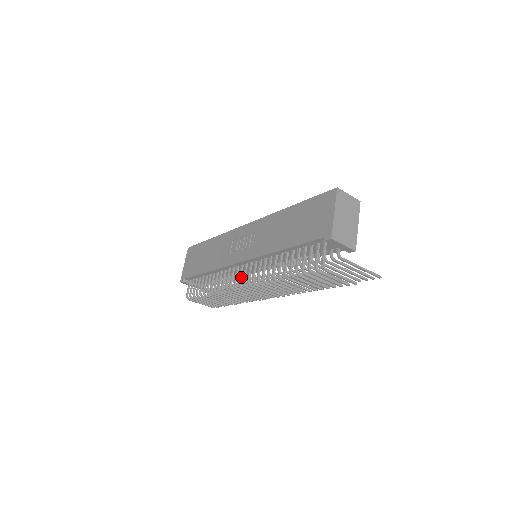
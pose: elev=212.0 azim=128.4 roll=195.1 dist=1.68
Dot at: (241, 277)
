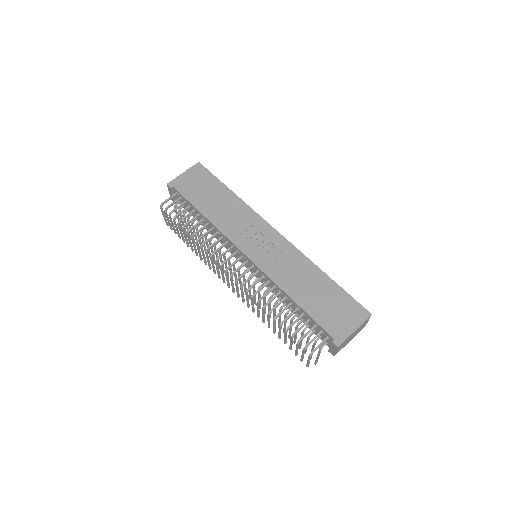
Dot at: (234, 264)
